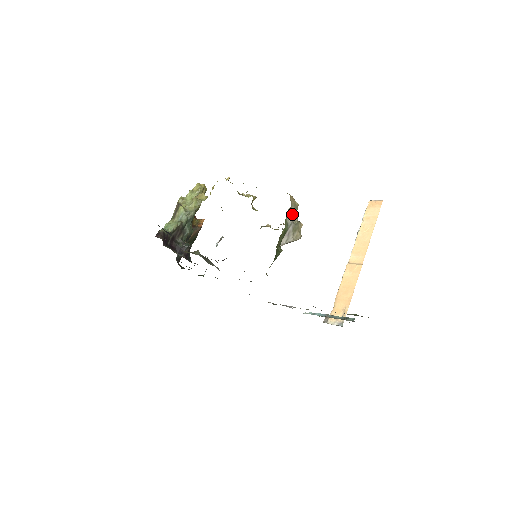
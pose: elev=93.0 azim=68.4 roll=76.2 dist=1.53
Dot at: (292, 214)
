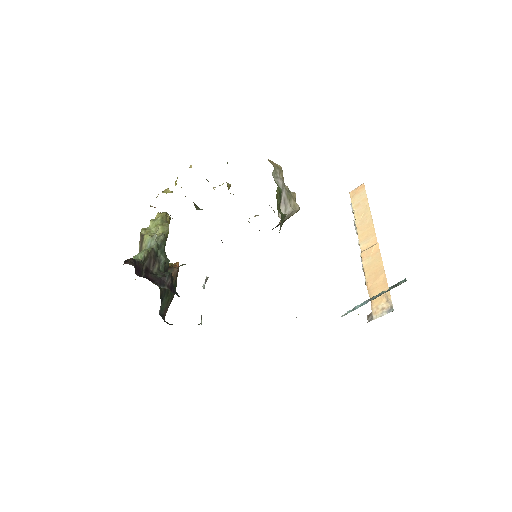
Dot at: (279, 177)
